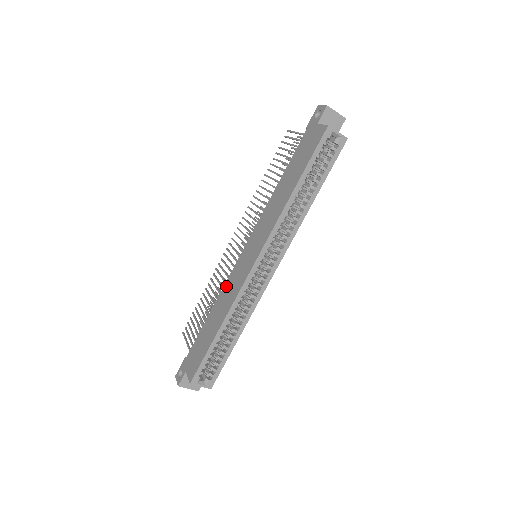
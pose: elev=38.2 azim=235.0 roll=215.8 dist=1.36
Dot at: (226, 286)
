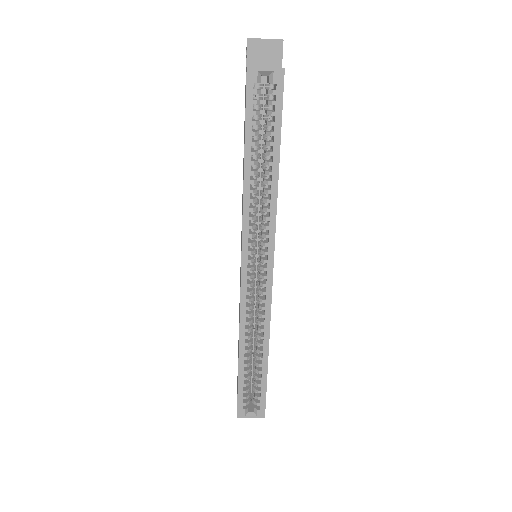
Dot at: occluded
